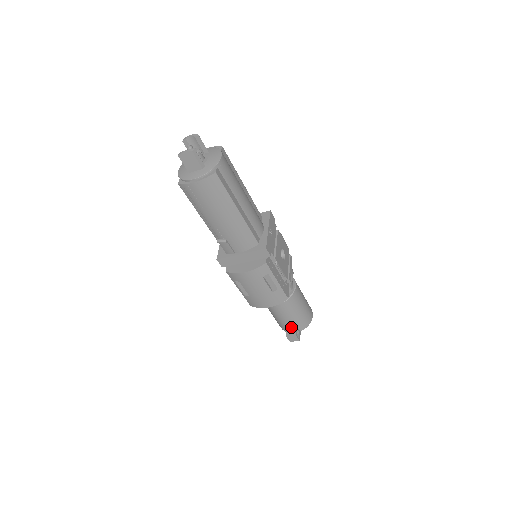
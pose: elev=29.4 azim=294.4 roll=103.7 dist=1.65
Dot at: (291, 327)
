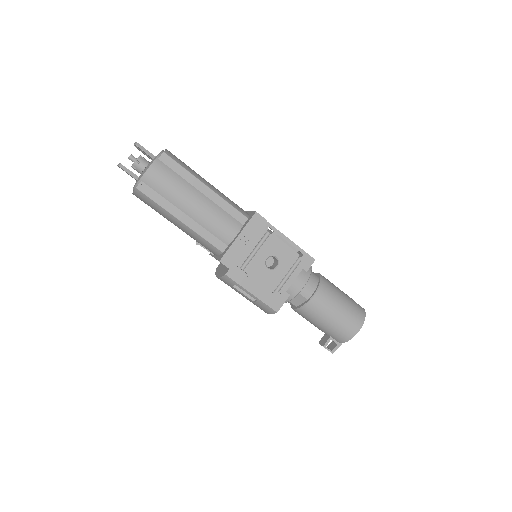
Dot at: (327, 335)
